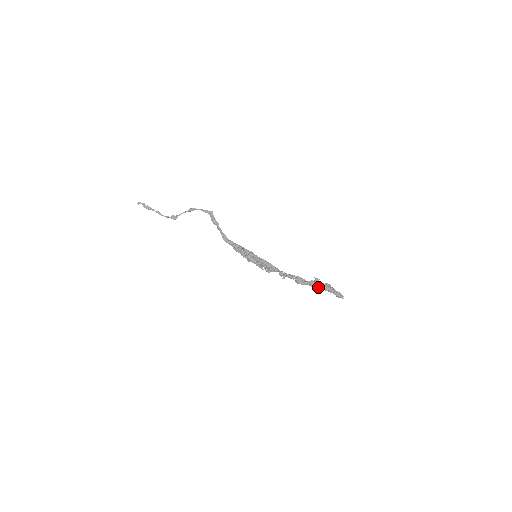
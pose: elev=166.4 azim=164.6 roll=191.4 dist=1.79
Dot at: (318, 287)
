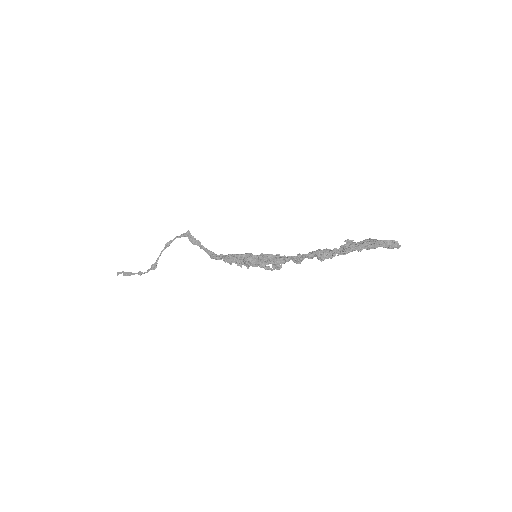
Dot at: (354, 250)
